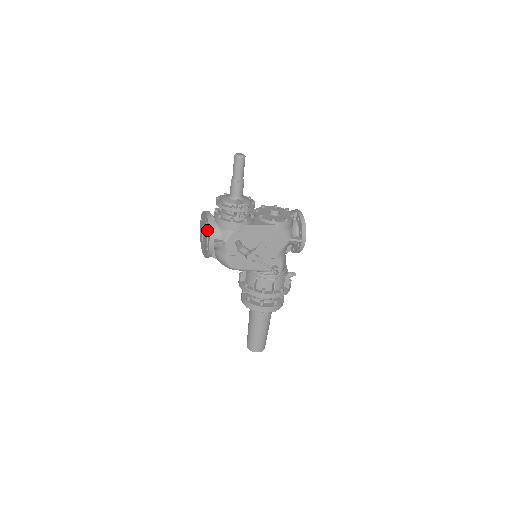
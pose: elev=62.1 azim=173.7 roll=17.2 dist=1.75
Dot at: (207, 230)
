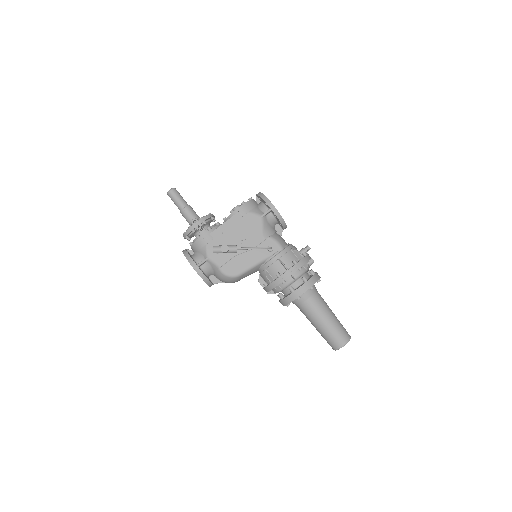
Dot at: occluded
